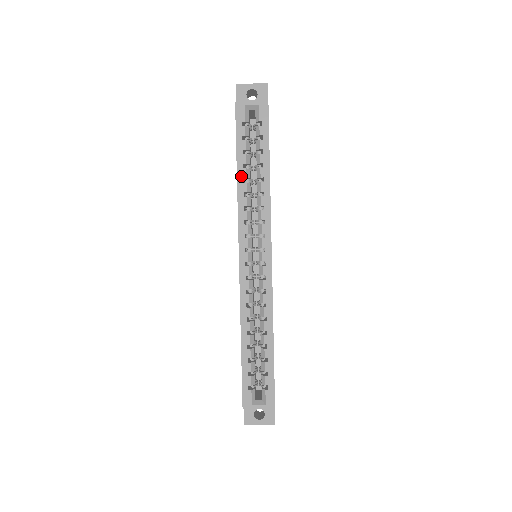
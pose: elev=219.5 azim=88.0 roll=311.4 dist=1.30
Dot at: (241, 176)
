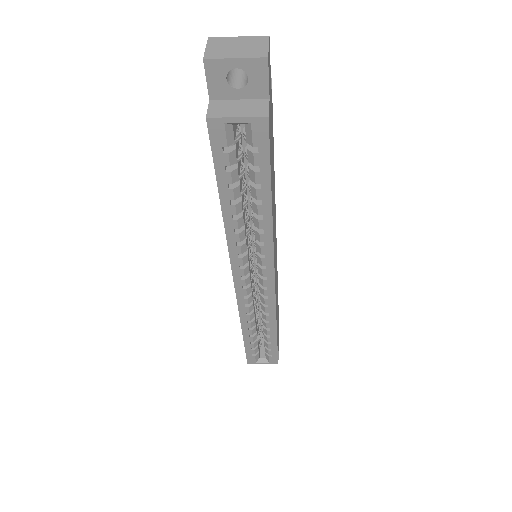
Dot at: (228, 213)
